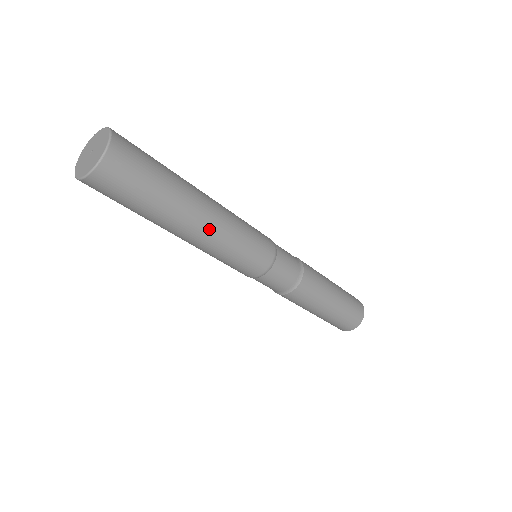
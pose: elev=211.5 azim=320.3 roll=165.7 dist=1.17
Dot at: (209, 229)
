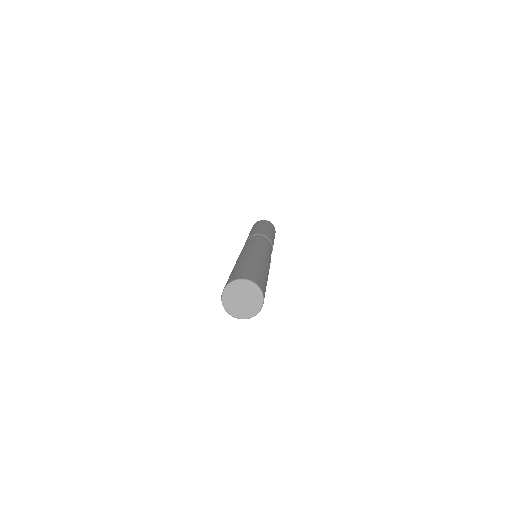
Dot at: occluded
